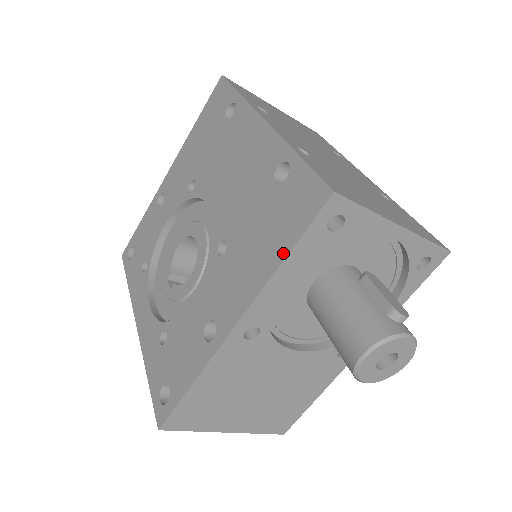
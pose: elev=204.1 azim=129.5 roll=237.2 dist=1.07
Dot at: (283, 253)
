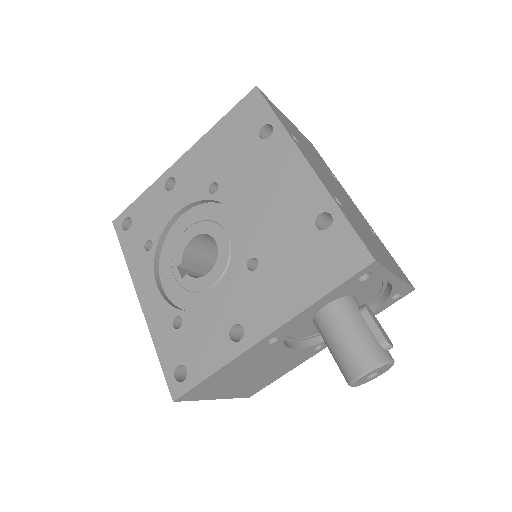
Dot at: (321, 292)
